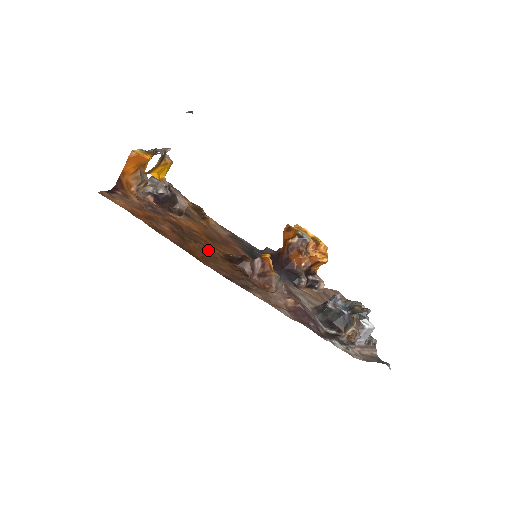
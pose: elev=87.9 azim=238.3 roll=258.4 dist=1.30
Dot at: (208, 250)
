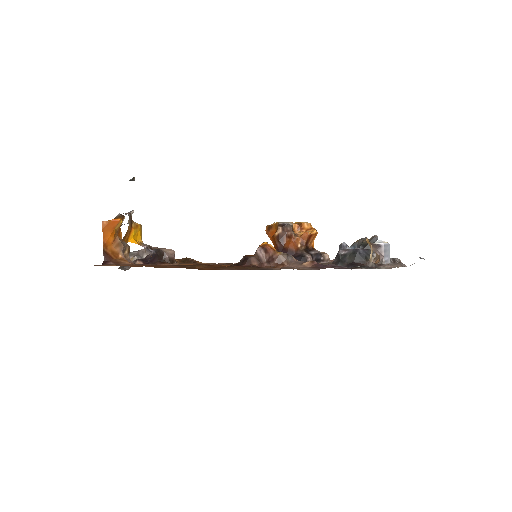
Dot at: (213, 266)
